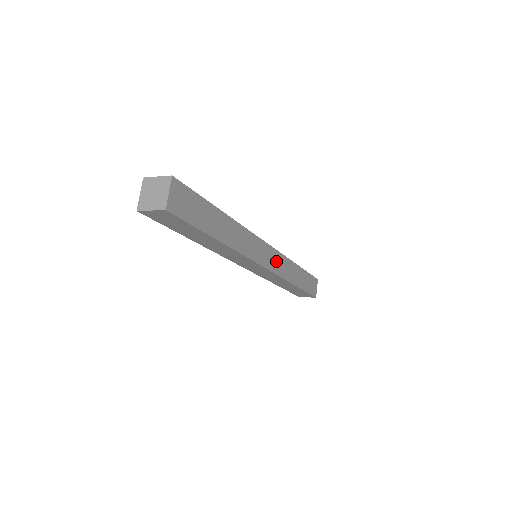
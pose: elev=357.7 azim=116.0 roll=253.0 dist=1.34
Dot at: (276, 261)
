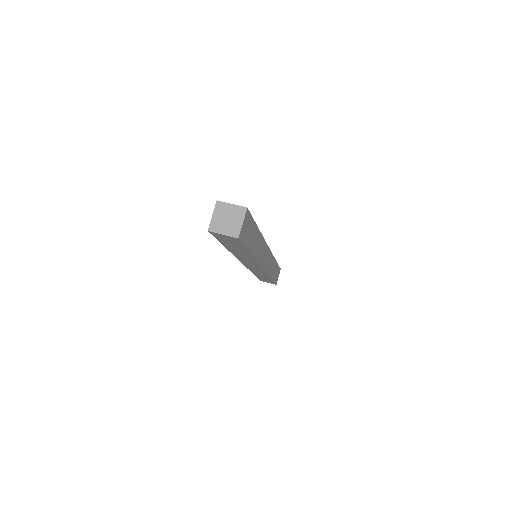
Dot at: (269, 261)
